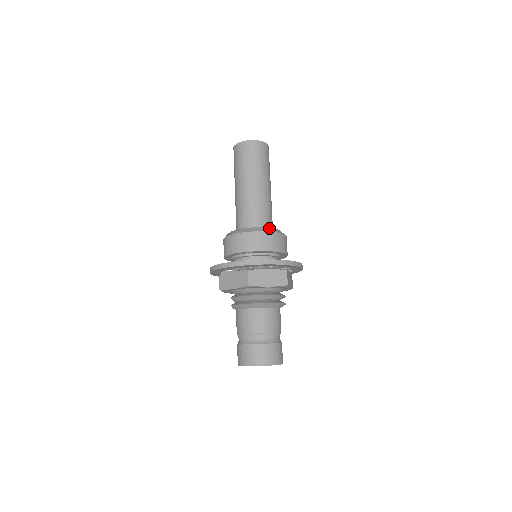
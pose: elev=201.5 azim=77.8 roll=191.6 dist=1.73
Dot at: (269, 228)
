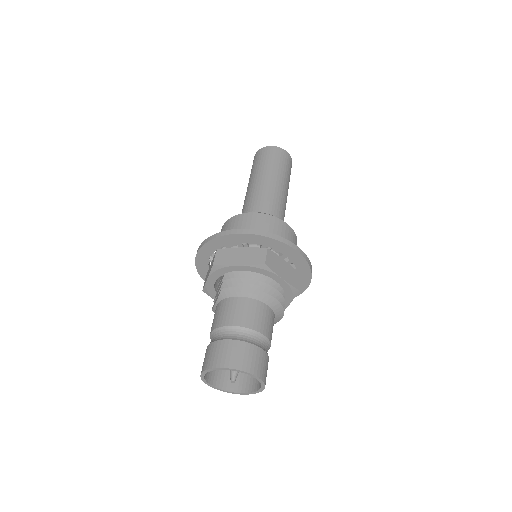
Dot at: occluded
